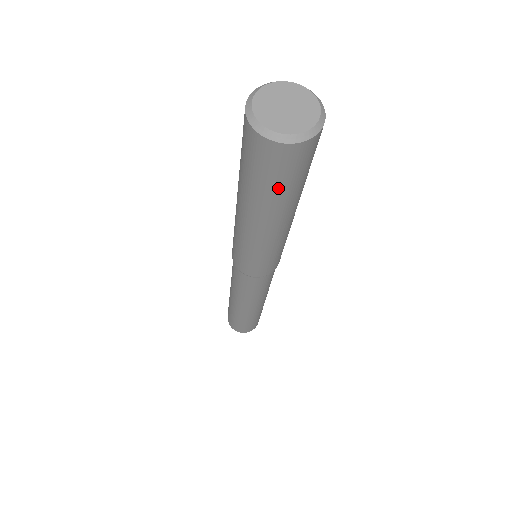
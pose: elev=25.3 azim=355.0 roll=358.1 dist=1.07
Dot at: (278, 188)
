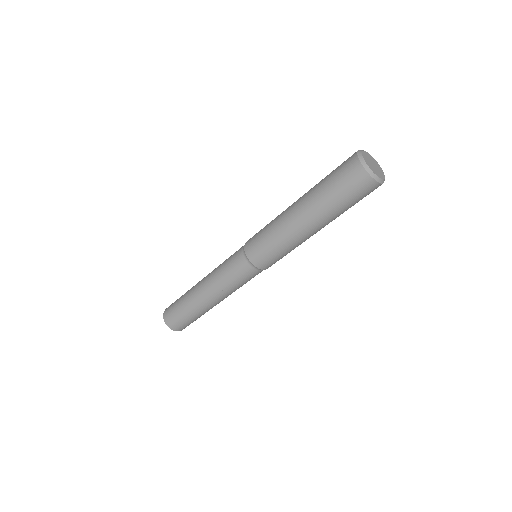
Dot at: occluded
